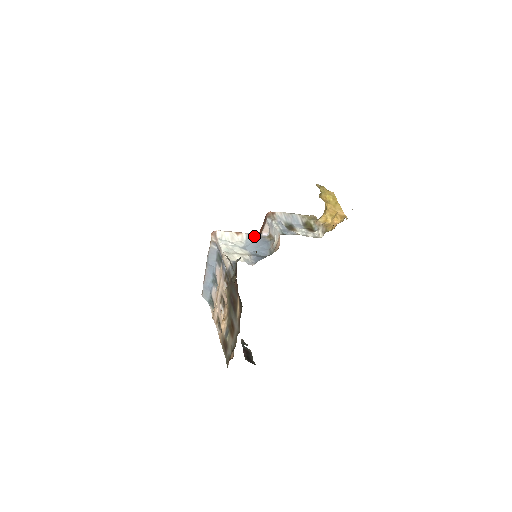
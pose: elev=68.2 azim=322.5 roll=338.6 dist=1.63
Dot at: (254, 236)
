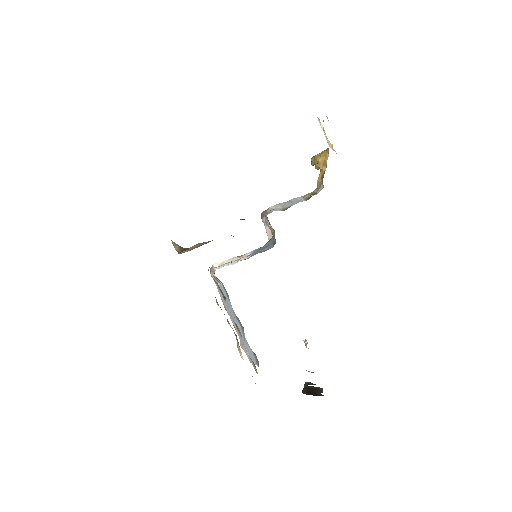
Dot at: (259, 248)
